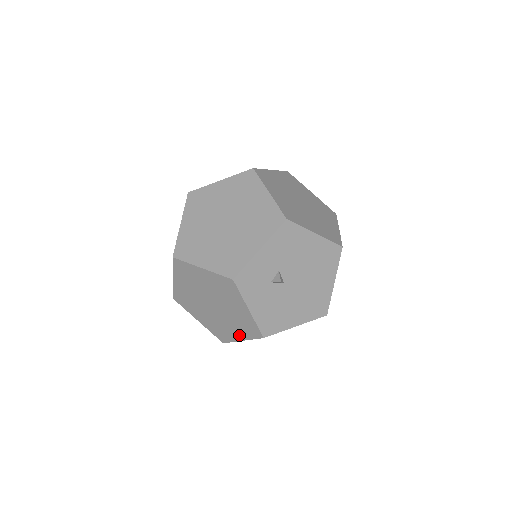
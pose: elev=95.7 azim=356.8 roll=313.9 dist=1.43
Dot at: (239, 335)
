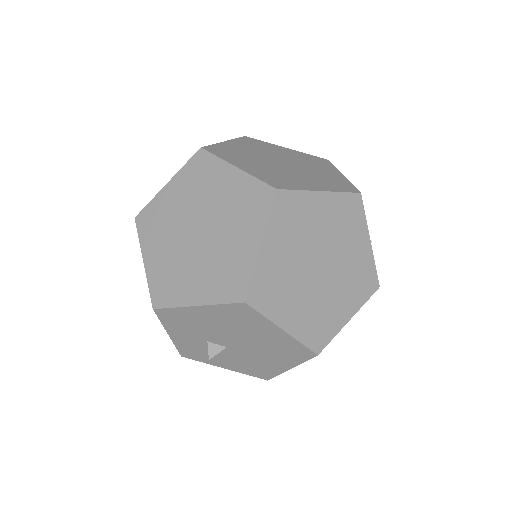
Dot at: occluded
